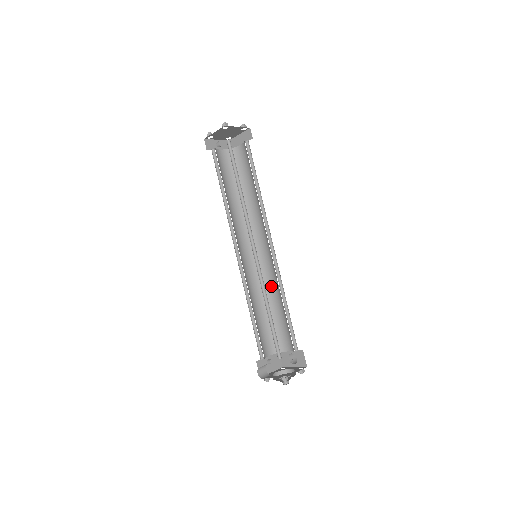
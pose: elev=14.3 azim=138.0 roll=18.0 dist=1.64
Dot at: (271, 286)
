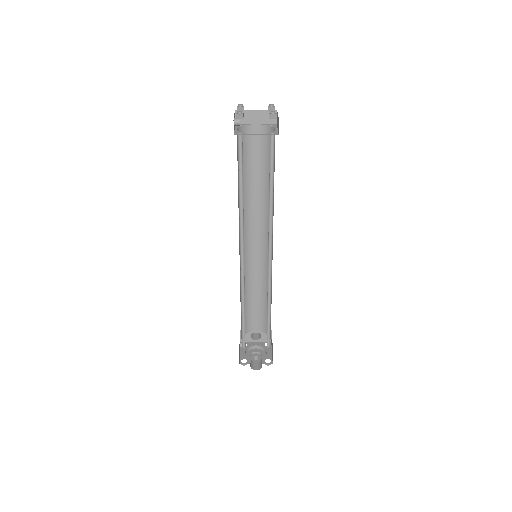
Dot at: (252, 277)
